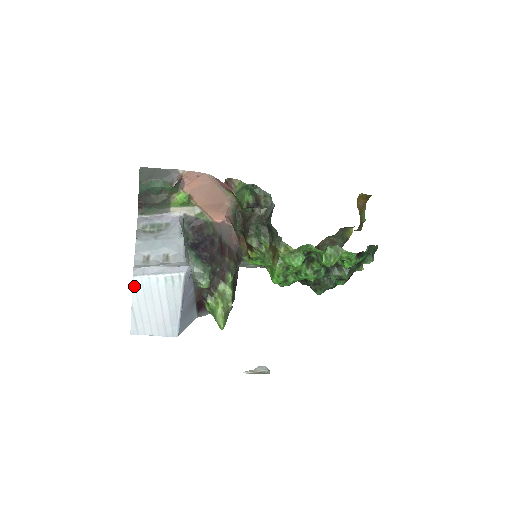
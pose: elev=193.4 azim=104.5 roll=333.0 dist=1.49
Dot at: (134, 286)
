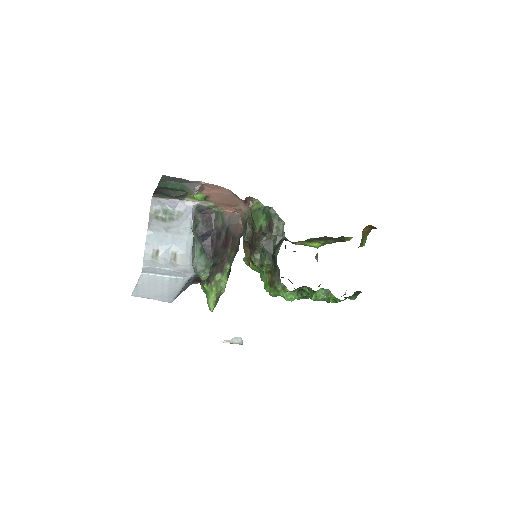
Dot at: (141, 277)
